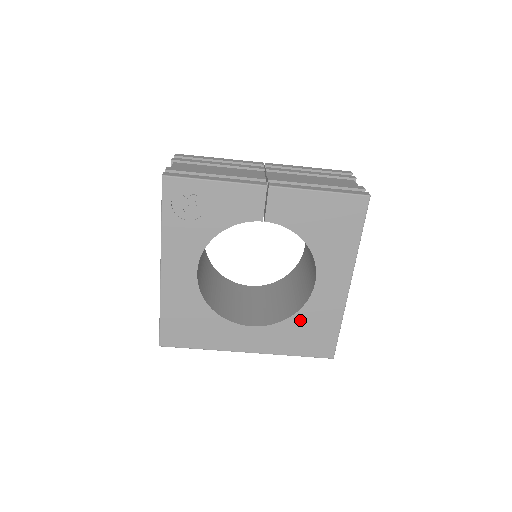
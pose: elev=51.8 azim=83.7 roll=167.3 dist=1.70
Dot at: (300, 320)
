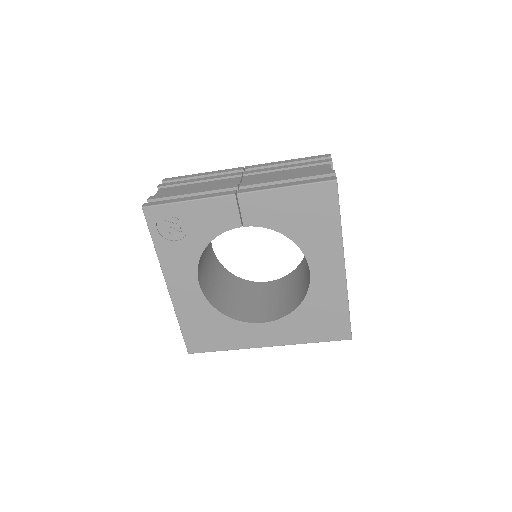
Dot at: (307, 309)
